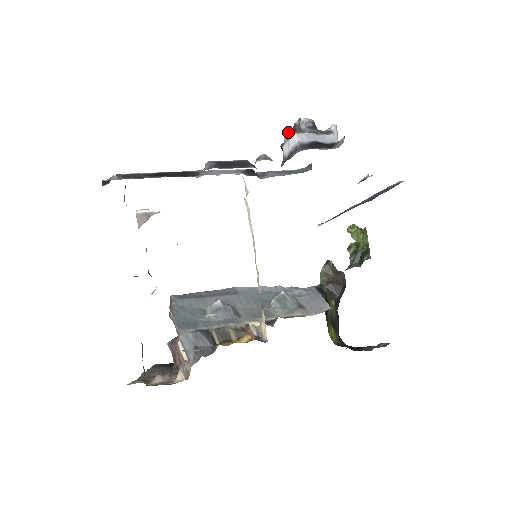
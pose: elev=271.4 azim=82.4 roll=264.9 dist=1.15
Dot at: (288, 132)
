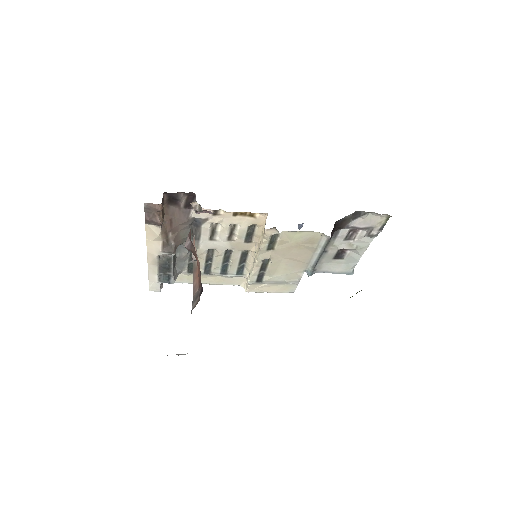
Dot at: occluded
